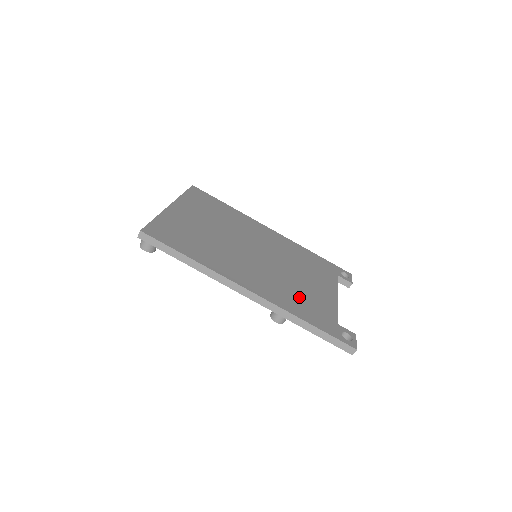
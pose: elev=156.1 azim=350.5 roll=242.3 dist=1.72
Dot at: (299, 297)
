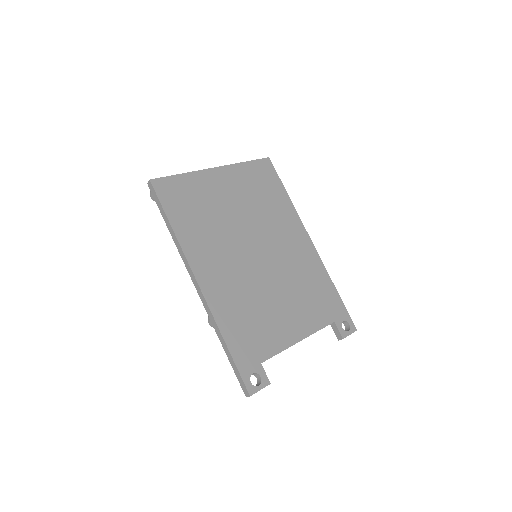
Dot at: (249, 317)
